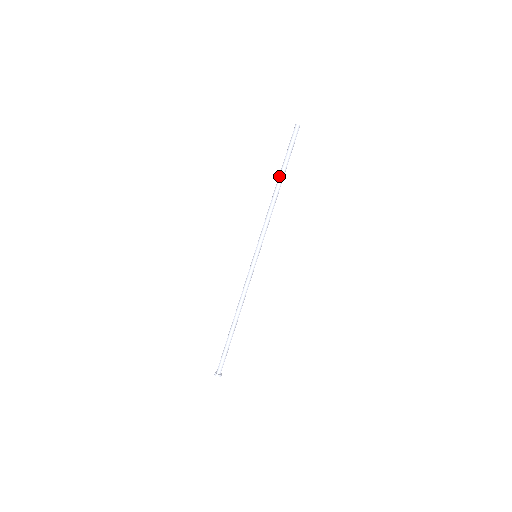
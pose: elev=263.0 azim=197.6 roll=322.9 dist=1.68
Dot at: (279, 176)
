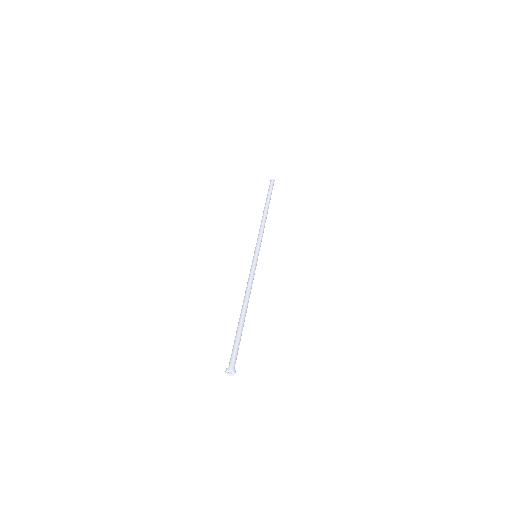
Dot at: (266, 204)
